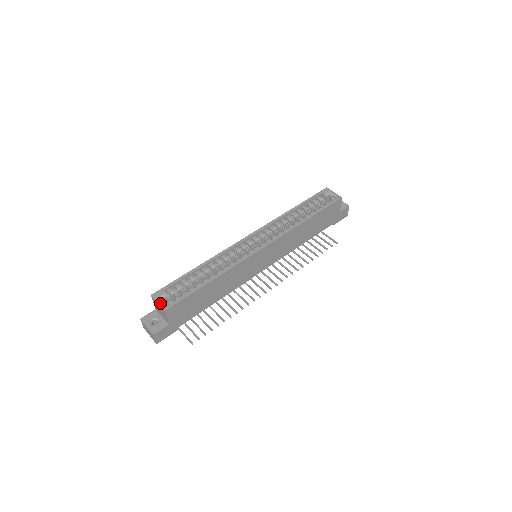
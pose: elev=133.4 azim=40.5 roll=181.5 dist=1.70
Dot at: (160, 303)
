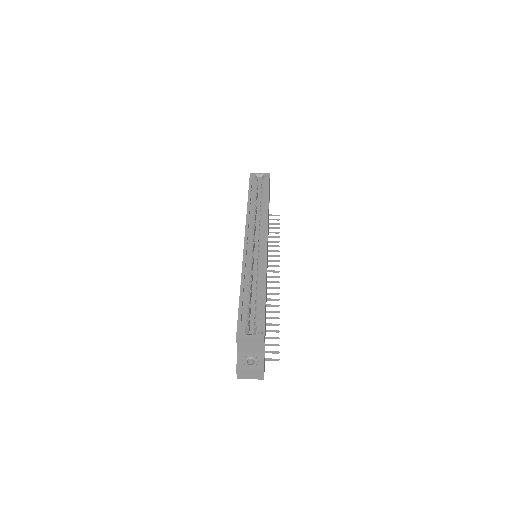
Dot at: (253, 336)
